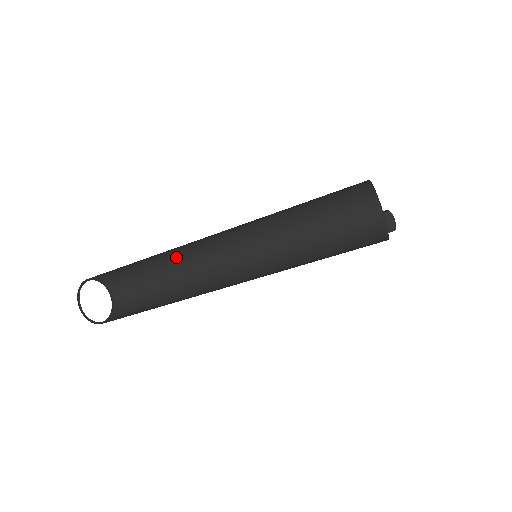
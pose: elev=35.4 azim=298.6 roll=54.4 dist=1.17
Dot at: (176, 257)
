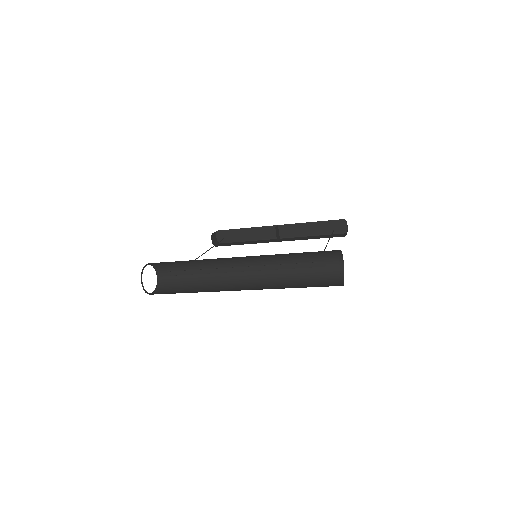
Dot at: (209, 261)
